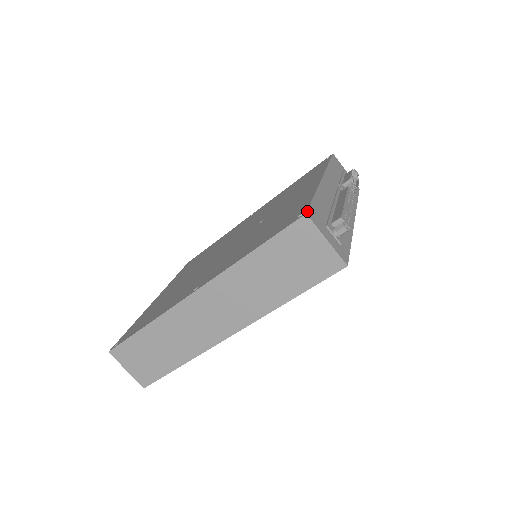
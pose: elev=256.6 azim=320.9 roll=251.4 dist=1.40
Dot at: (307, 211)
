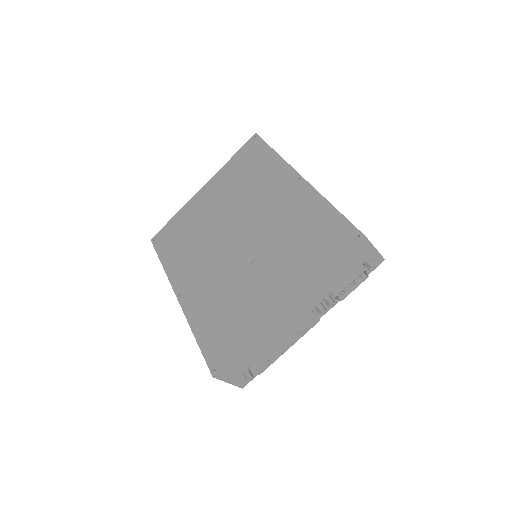
Dot at: (216, 374)
